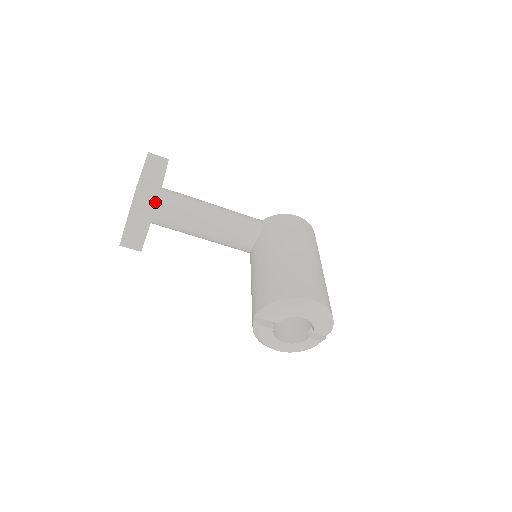
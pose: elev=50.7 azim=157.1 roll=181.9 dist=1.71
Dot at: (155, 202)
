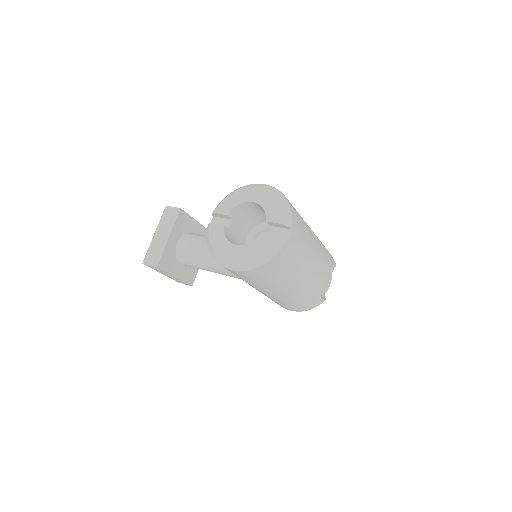
Dot at: (177, 214)
